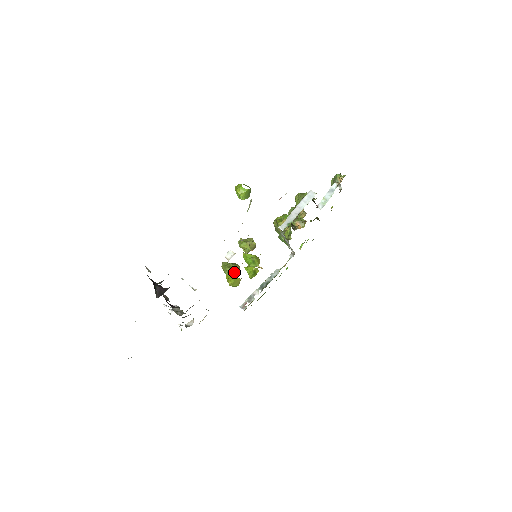
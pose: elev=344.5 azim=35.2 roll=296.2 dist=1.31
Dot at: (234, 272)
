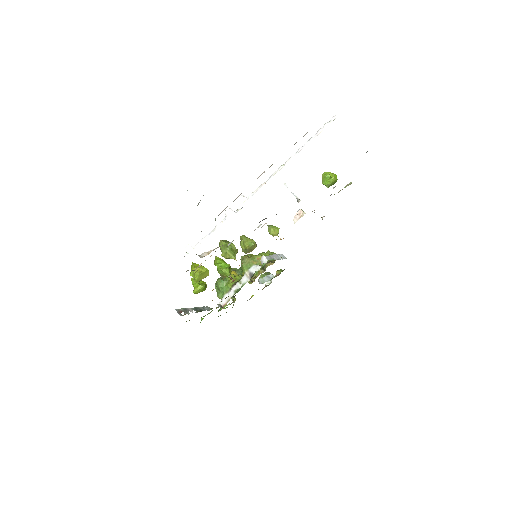
Dot at: (234, 253)
